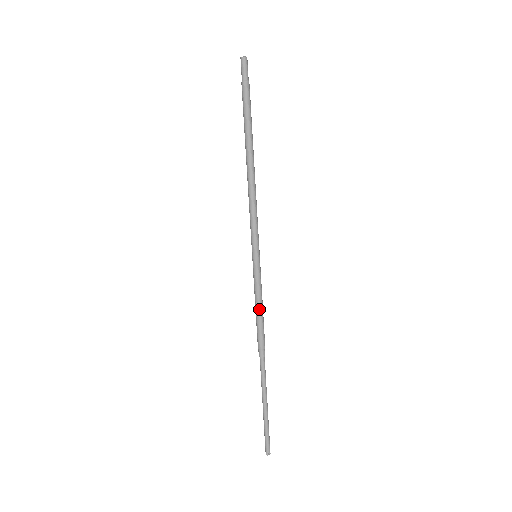
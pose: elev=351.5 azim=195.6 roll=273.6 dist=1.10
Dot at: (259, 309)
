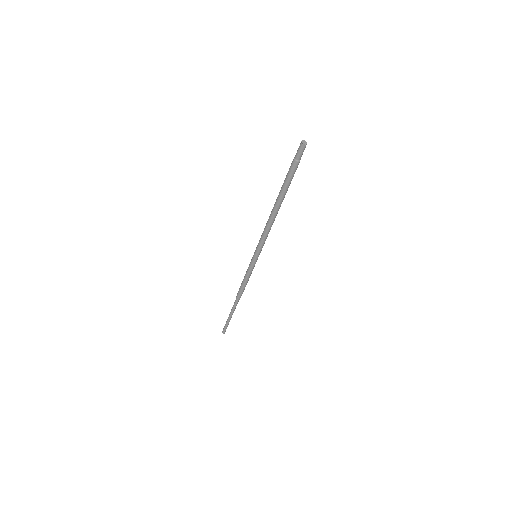
Dot at: (244, 280)
